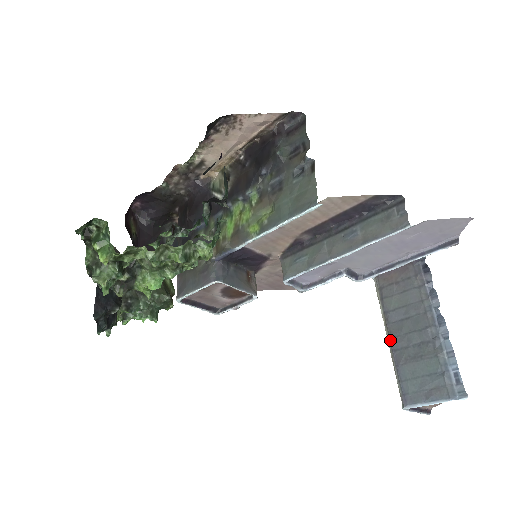
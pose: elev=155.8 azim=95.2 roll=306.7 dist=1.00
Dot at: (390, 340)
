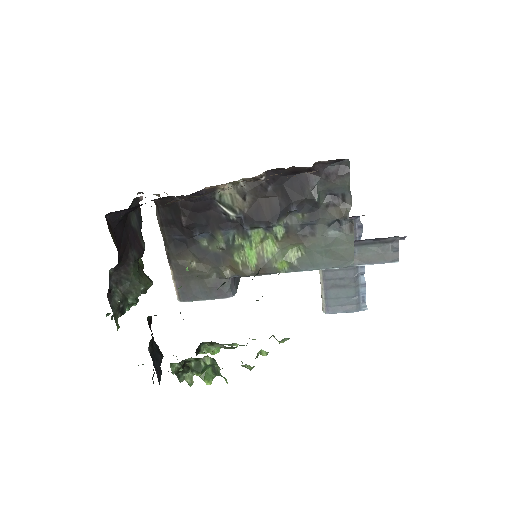
Dot at: (323, 273)
